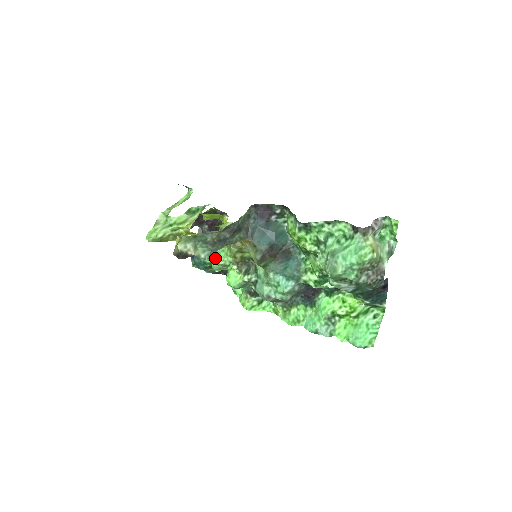
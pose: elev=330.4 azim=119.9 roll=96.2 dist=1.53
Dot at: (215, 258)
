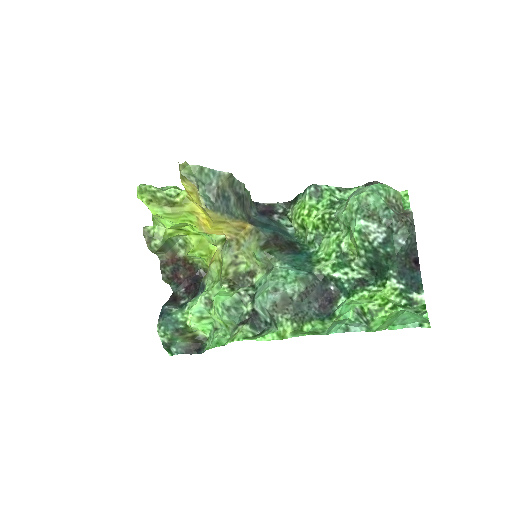
Dot at: (195, 300)
